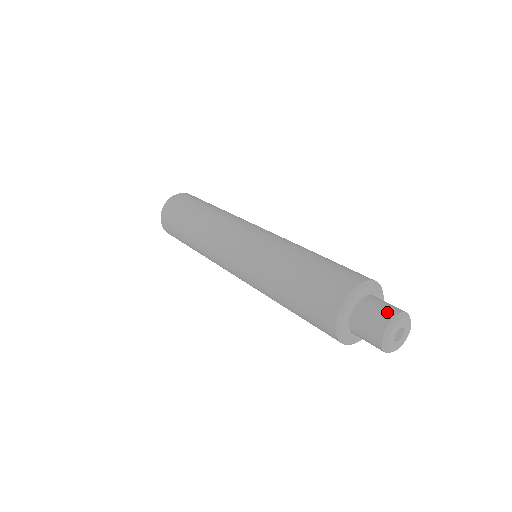
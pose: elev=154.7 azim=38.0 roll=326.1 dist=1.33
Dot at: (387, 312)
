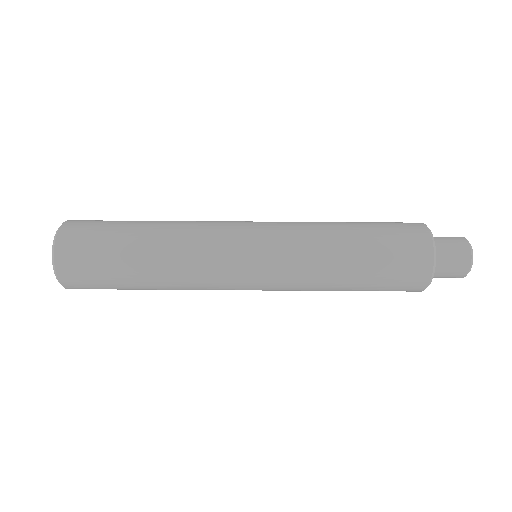
Dot at: (461, 268)
